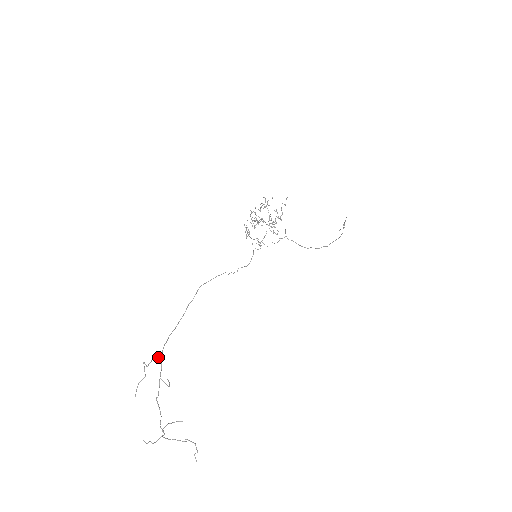
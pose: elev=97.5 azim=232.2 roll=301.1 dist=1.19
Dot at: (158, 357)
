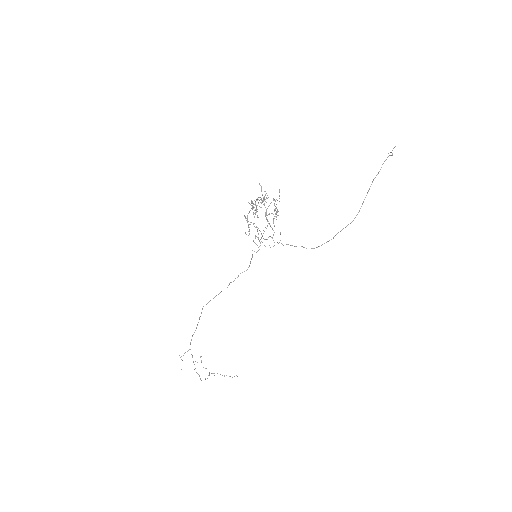
Dot at: occluded
